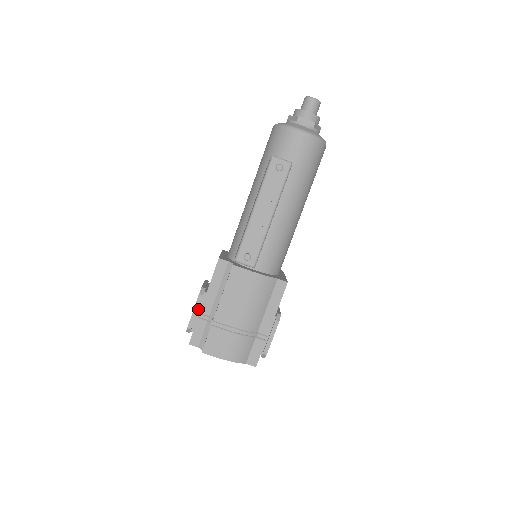
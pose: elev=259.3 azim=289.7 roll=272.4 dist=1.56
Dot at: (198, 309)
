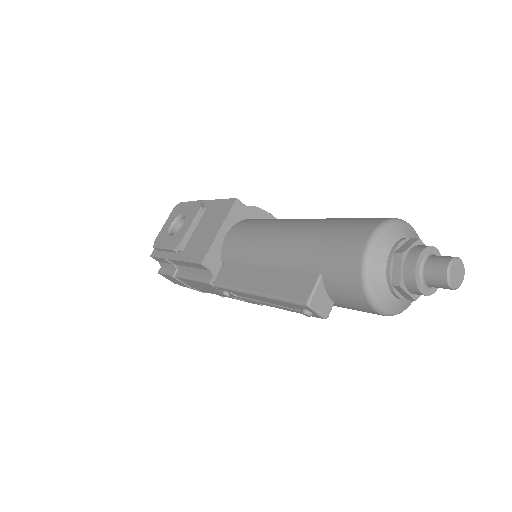
Dot at: occluded
